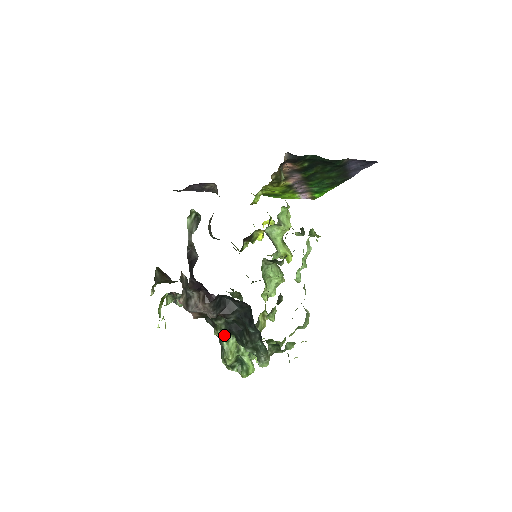
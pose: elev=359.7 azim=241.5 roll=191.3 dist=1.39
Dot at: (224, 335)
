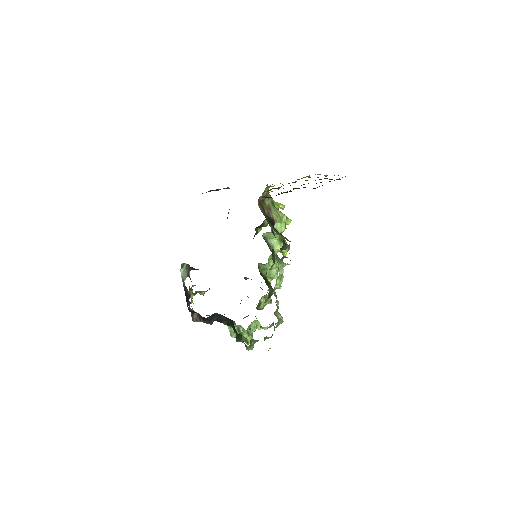
Dot at: occluded
